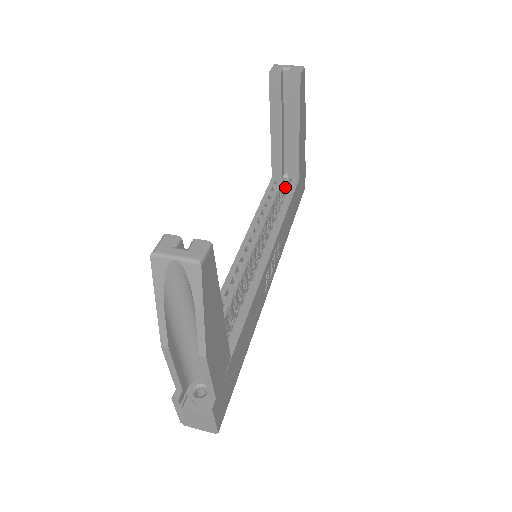
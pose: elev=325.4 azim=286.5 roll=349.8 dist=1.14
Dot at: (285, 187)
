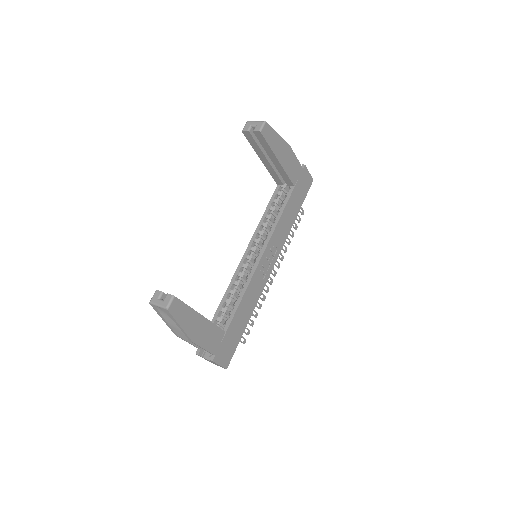
Dot at: occluded
